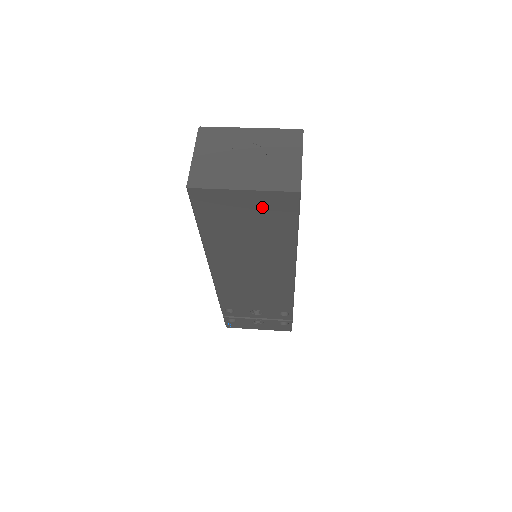
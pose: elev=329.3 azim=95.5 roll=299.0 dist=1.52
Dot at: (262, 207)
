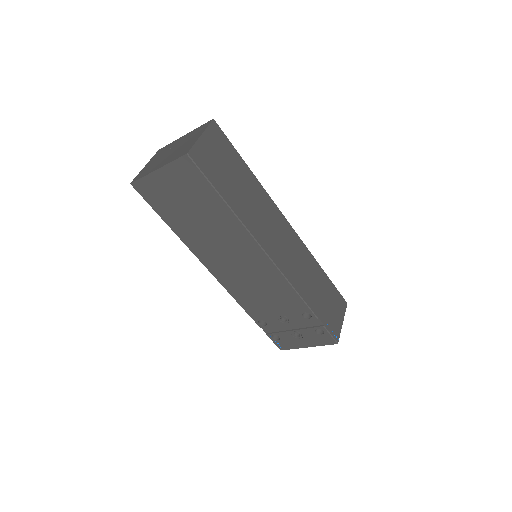
Dot at: (180, 181)
